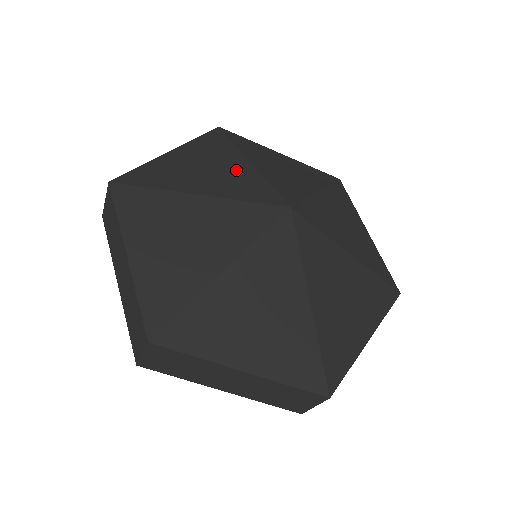
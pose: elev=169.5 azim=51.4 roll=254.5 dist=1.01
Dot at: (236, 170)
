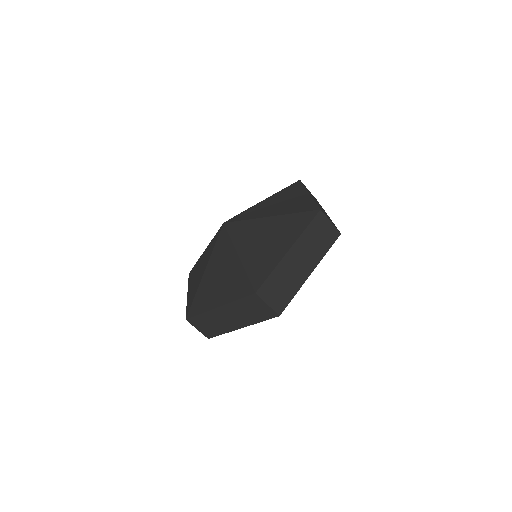
Dot at: occluded
